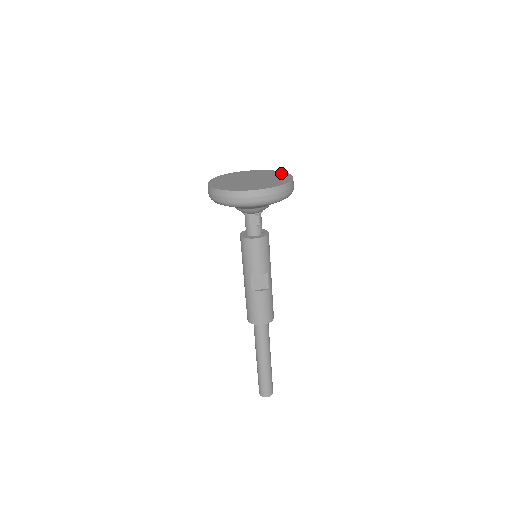
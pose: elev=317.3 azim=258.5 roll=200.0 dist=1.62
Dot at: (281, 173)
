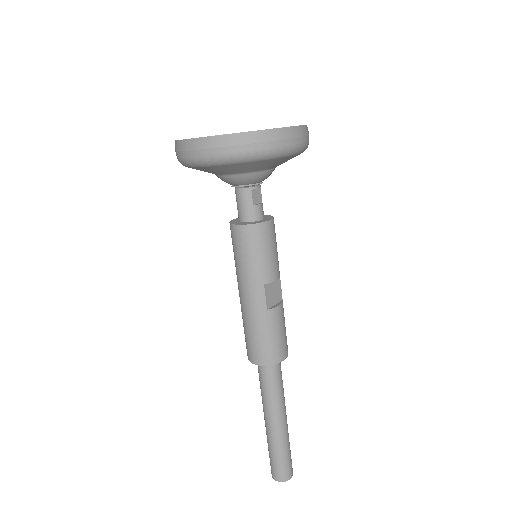
Dot at: occluded
